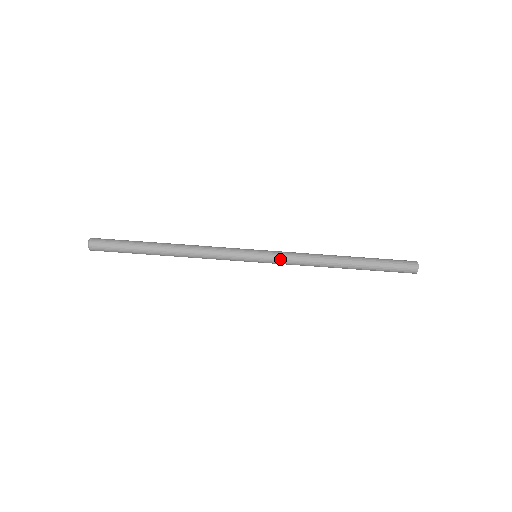
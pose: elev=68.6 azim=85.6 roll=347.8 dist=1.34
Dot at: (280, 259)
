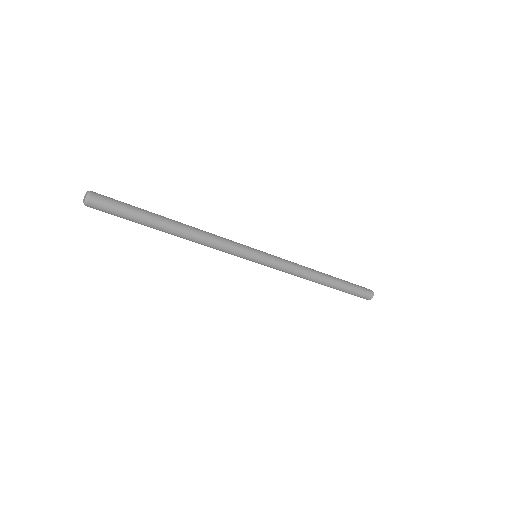
Dot at: (278, 264)
